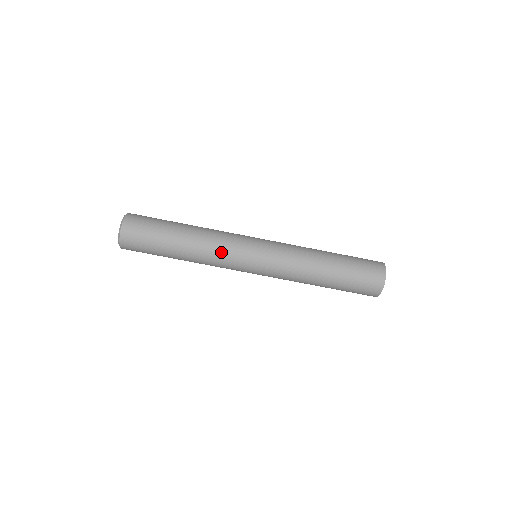
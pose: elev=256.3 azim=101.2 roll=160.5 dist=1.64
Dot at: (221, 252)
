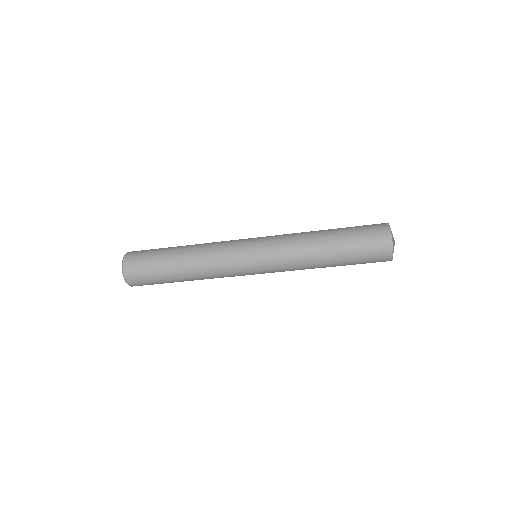
Dot at: (218, 266)
